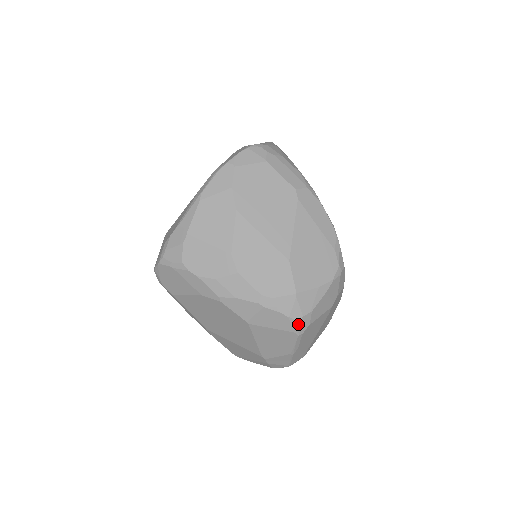
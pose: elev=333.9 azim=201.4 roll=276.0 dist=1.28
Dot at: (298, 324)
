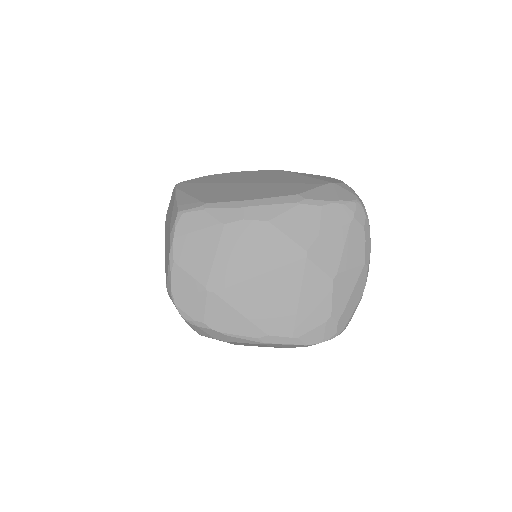
Dot at: occluded
